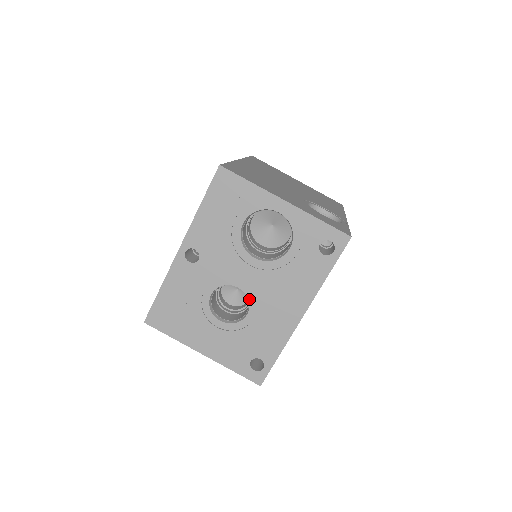
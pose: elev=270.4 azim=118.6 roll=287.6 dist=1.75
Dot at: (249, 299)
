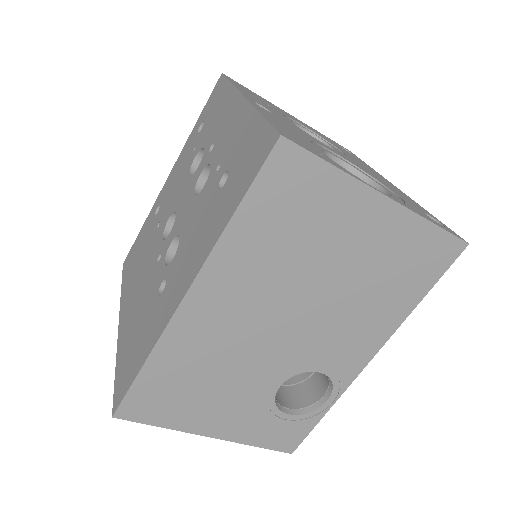
Dot at: occluded
